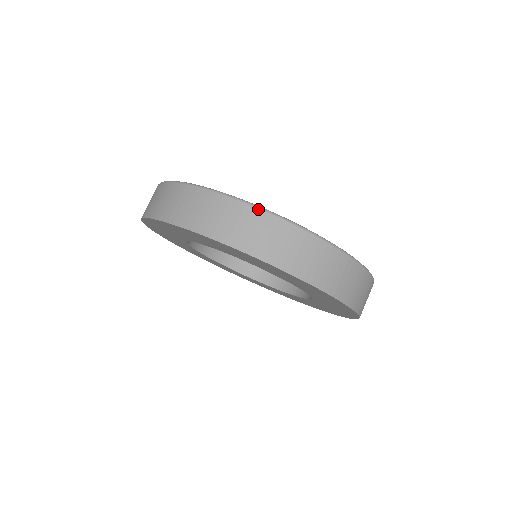
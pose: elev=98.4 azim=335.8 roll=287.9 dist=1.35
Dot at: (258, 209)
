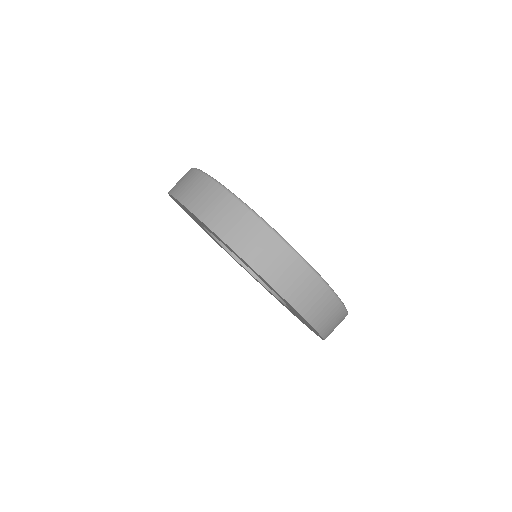
Dot at: (204, 175)
